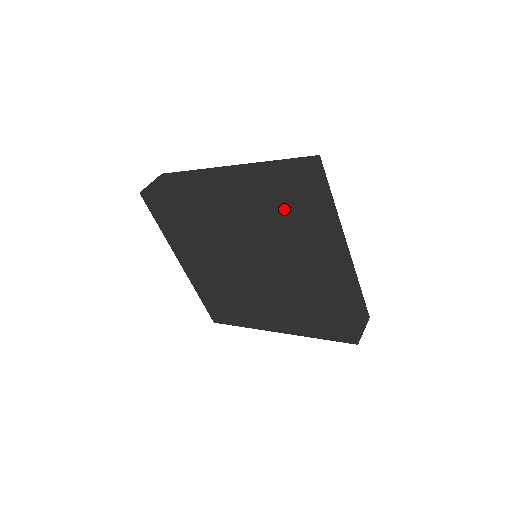
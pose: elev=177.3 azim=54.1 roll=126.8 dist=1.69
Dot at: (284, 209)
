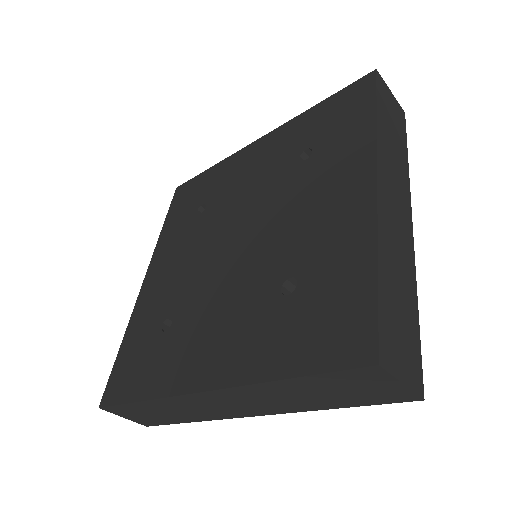
Dot at: (338, 117)
